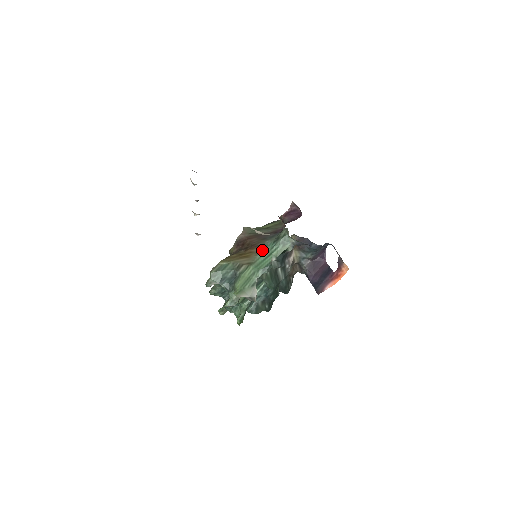
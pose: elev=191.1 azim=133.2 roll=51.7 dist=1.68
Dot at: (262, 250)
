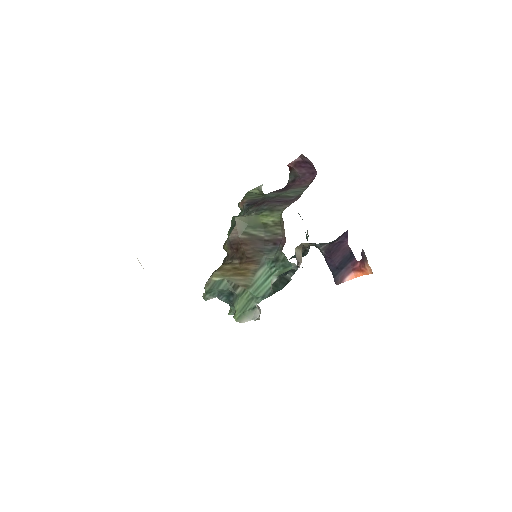
Dot at: (259, 270)
